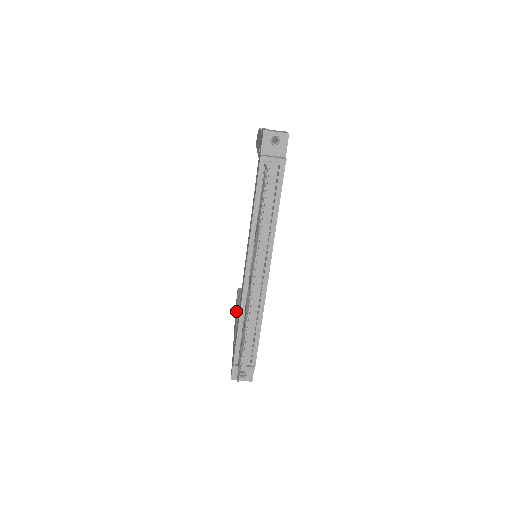
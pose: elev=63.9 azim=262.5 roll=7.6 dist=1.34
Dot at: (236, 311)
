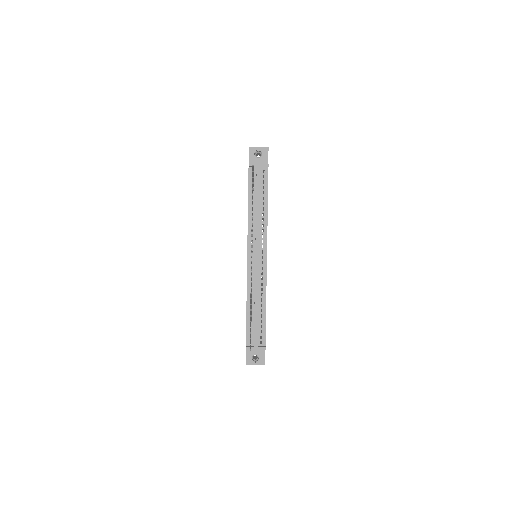
Dot at: occluded
